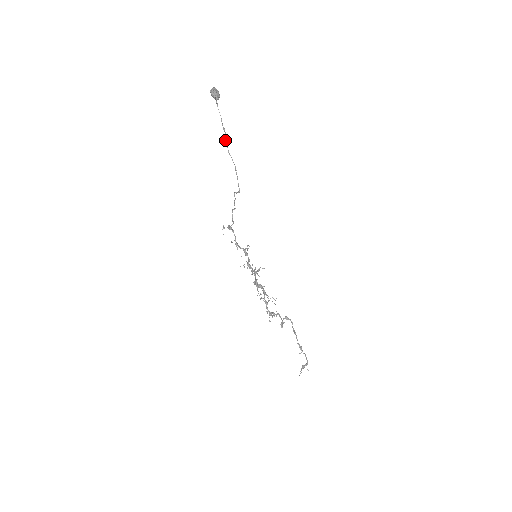
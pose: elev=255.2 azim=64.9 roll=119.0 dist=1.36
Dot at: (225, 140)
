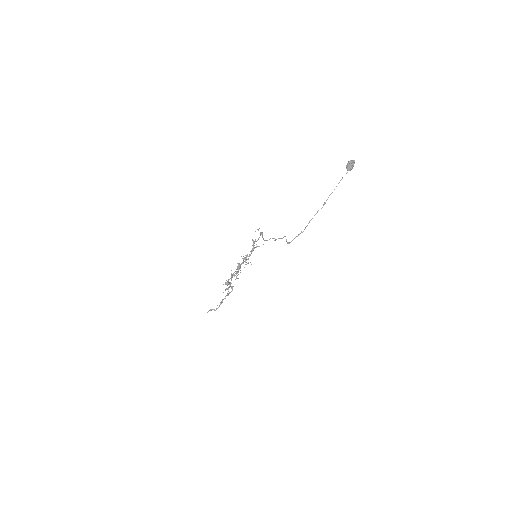
Dot at: (317, 211)
